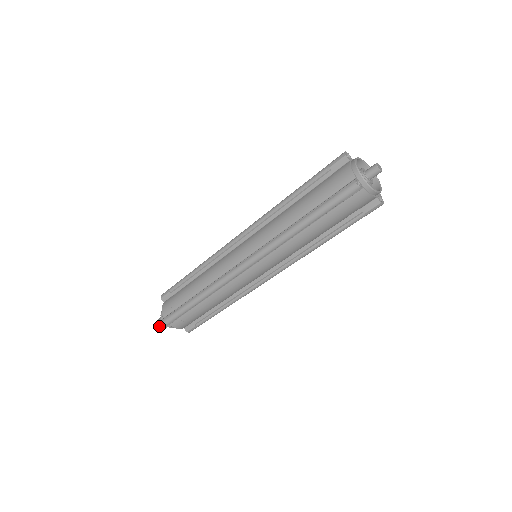
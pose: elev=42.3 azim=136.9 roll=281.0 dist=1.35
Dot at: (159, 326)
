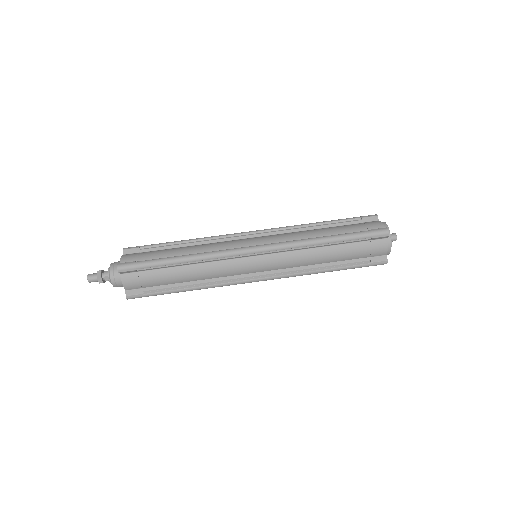
Dot at: (95, 277)
